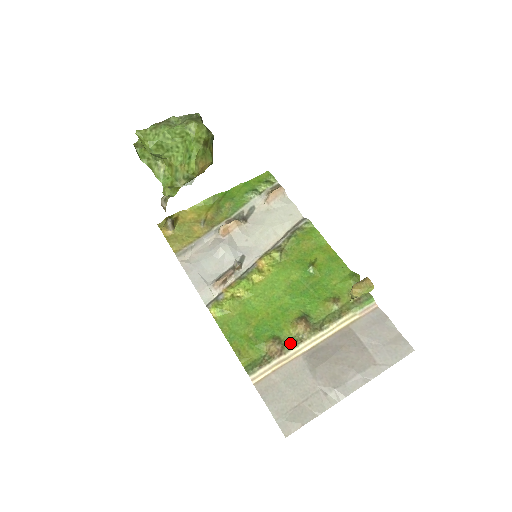
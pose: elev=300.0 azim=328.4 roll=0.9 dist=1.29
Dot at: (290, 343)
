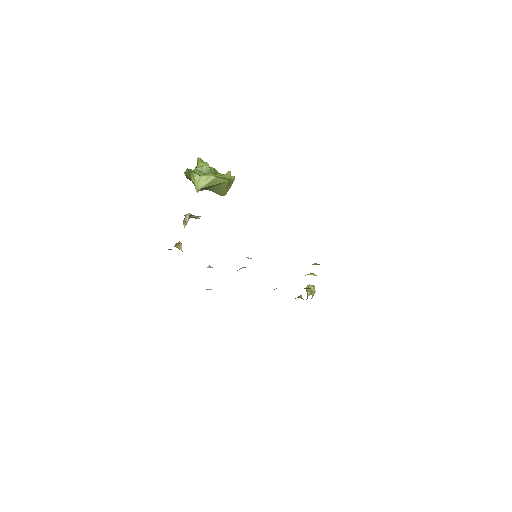
Dot at: occluded
